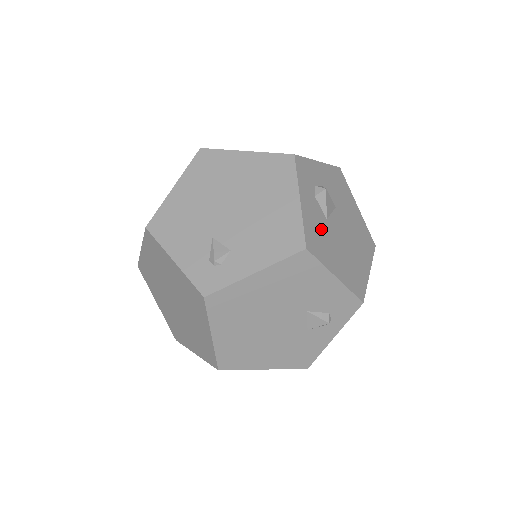
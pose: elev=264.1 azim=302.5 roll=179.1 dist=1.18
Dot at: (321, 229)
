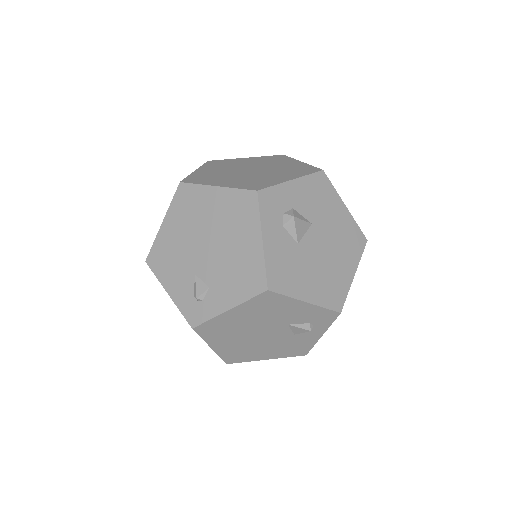
Dot at: (289, 259)
